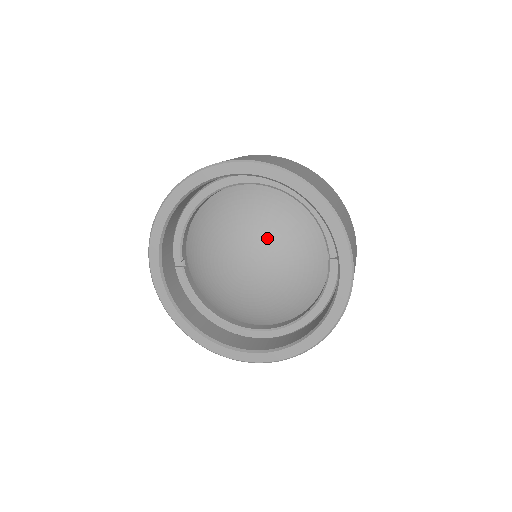
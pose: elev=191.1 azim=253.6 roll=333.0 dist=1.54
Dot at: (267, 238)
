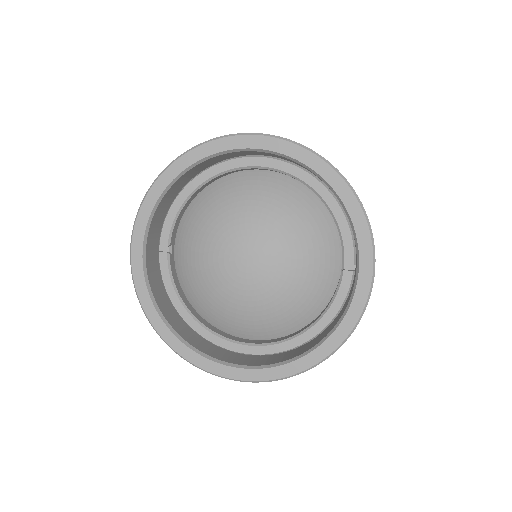
Dot at: (278, 231)
